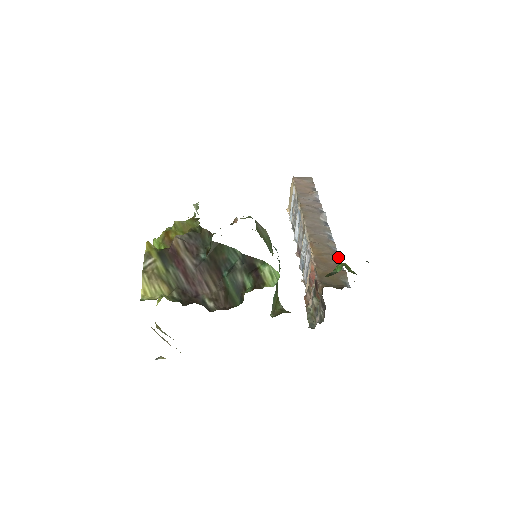
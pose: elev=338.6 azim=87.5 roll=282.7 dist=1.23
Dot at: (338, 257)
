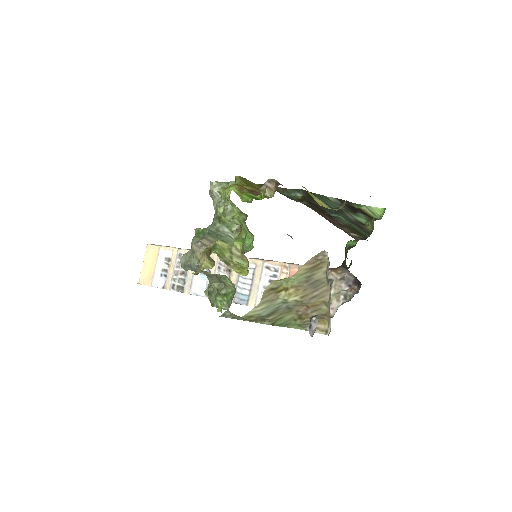
Dot at: occluded
